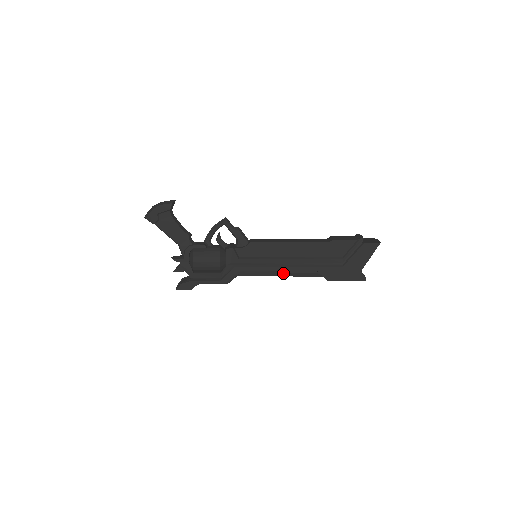
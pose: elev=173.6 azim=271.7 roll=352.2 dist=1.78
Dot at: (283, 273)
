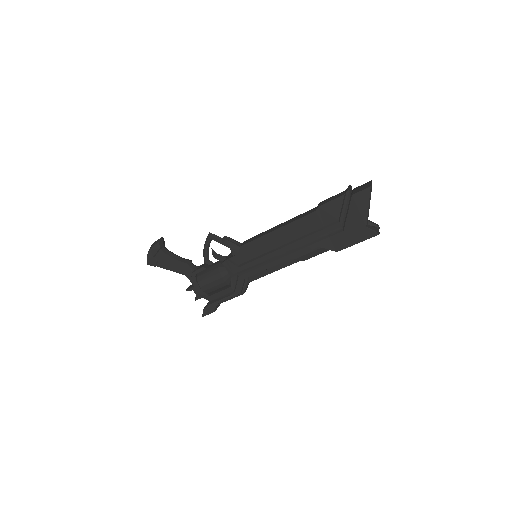
Dot at: (288, 262)
